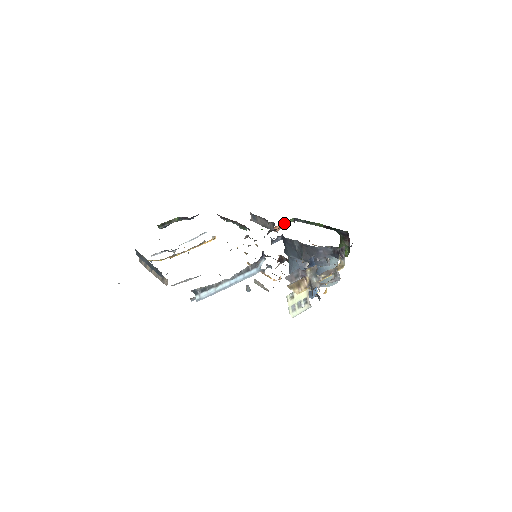
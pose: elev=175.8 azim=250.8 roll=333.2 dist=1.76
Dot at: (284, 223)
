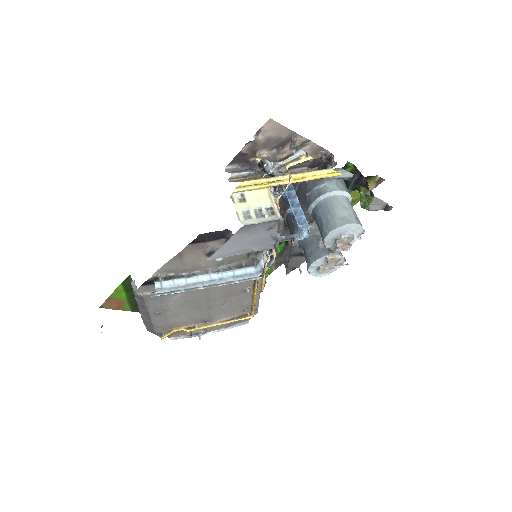
Dot at: occluded
